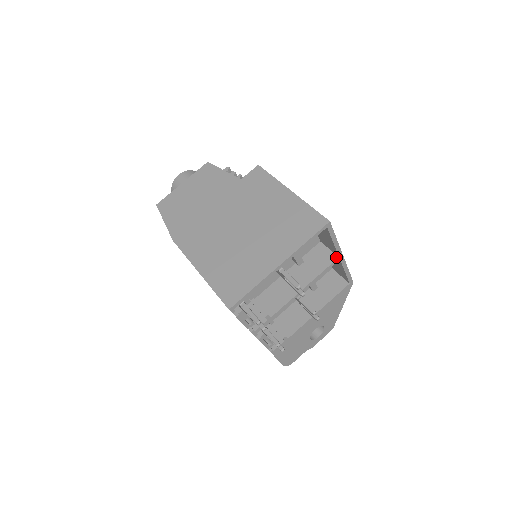
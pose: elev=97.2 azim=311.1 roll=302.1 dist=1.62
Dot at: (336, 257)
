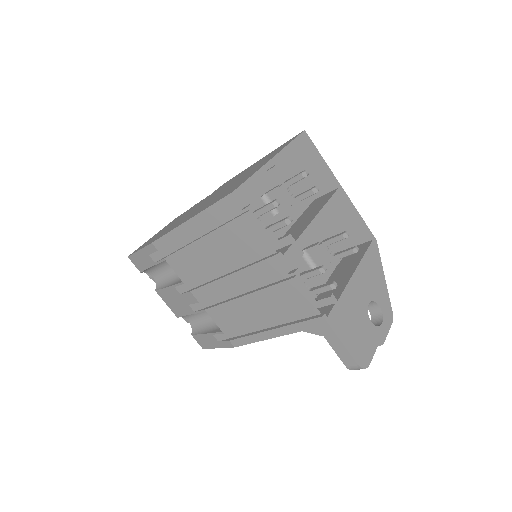
Dot at: (336, 189)
